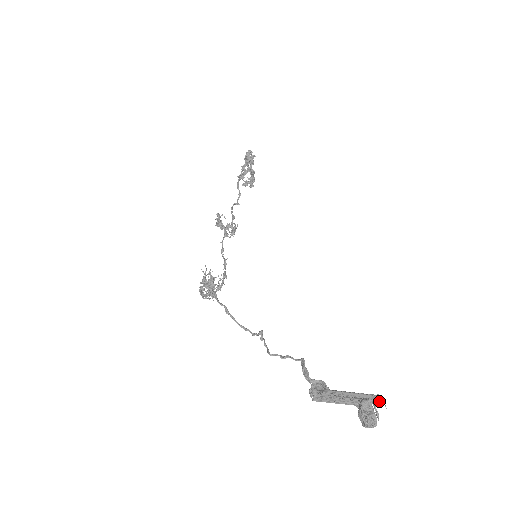
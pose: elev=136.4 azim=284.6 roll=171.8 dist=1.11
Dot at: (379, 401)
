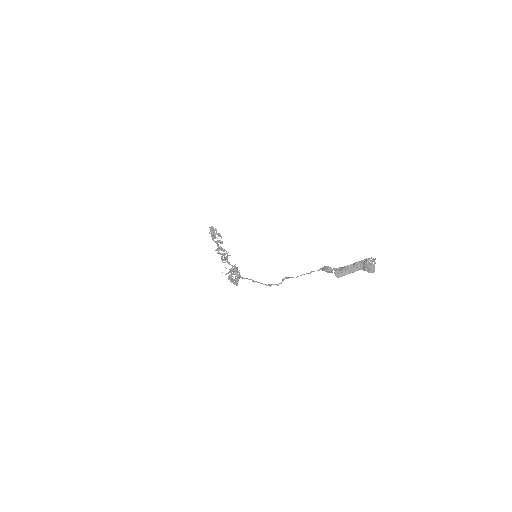
Dot at: occluded
